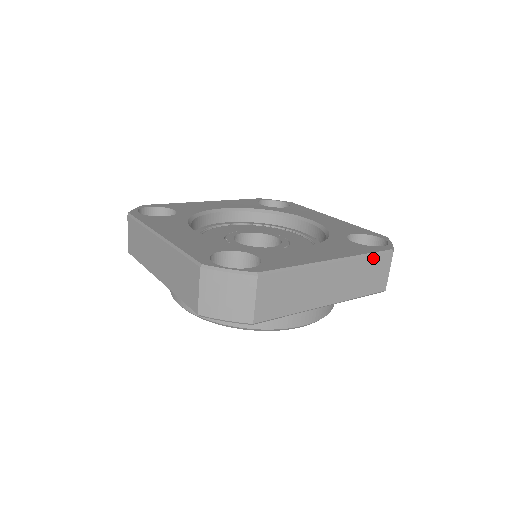
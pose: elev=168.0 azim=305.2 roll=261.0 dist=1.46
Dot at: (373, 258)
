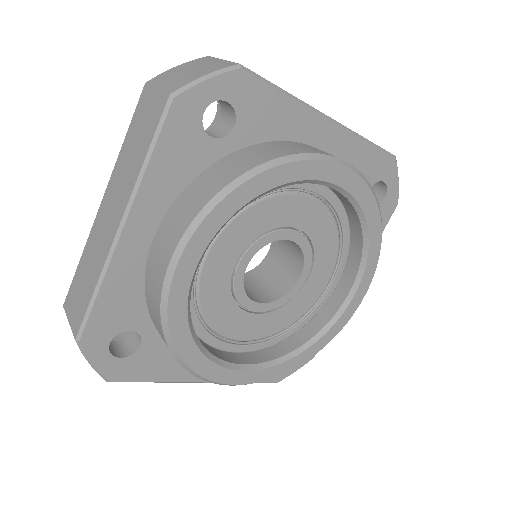
Dot at: occluded
